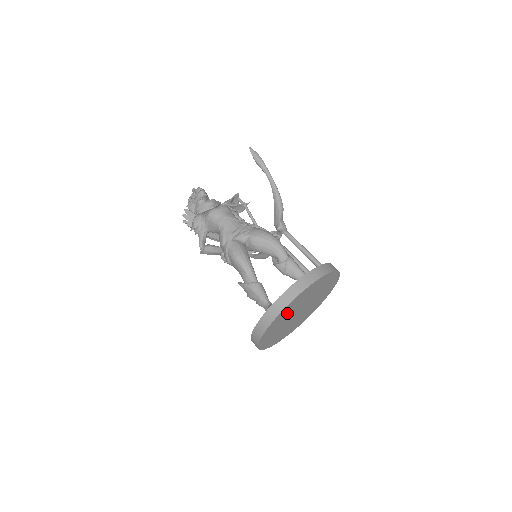
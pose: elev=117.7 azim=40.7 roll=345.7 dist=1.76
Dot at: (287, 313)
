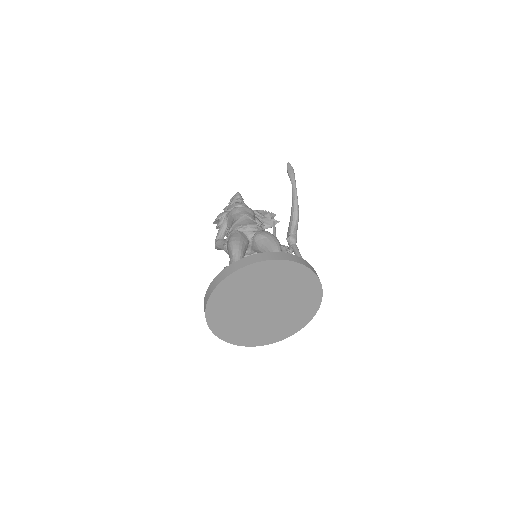
Dot at: (242, 288)
